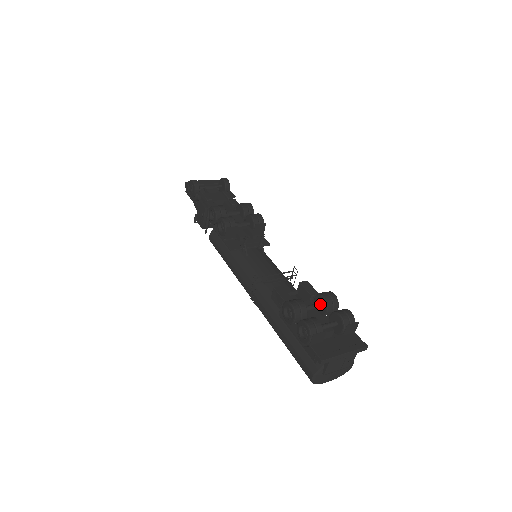
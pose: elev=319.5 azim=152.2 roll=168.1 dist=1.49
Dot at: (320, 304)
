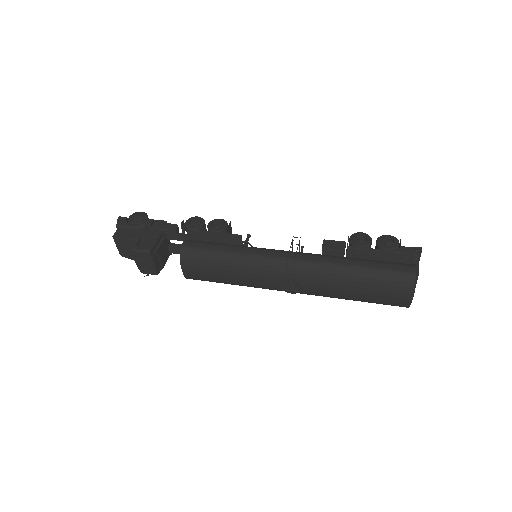
Dot at: occluded
